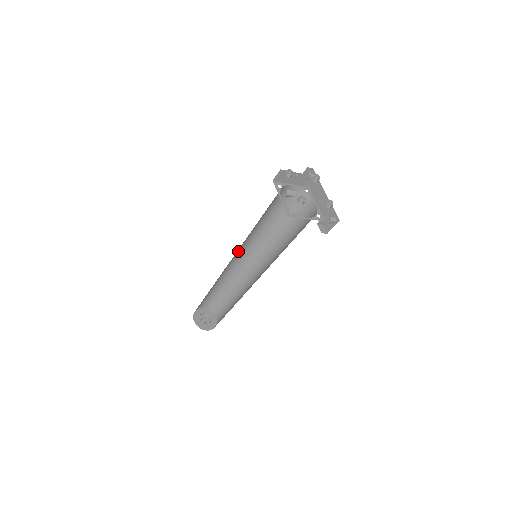
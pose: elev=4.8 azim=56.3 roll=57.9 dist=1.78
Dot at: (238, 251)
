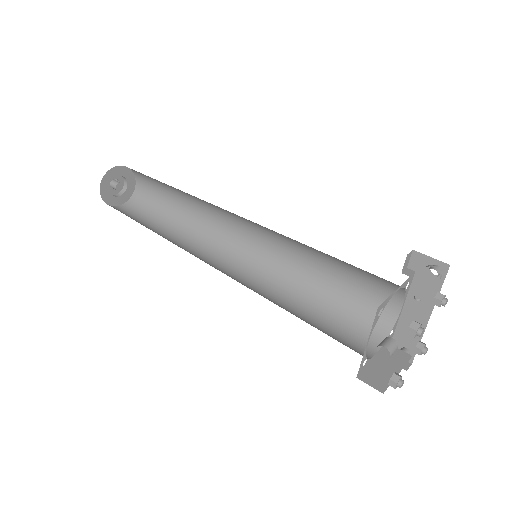
Dot at: occluded
